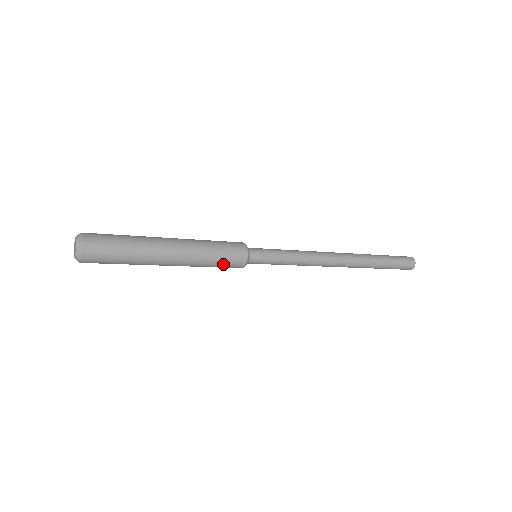
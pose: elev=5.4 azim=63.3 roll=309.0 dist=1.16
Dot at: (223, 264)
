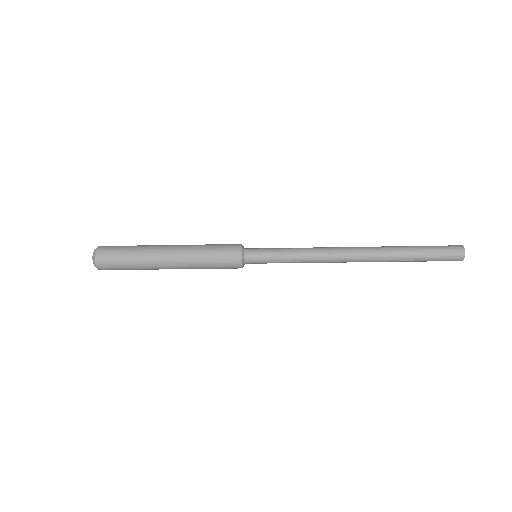
Dot at: (217, 254)
